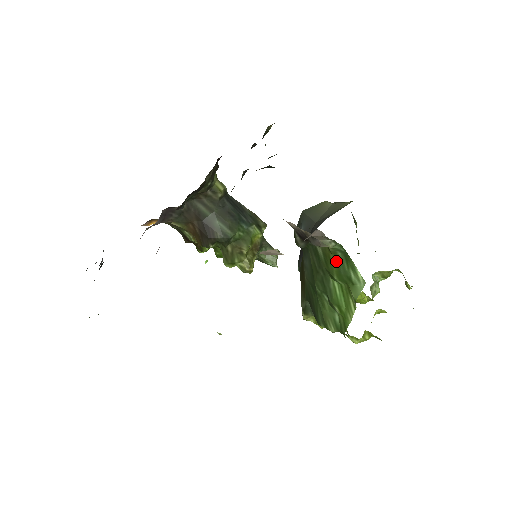
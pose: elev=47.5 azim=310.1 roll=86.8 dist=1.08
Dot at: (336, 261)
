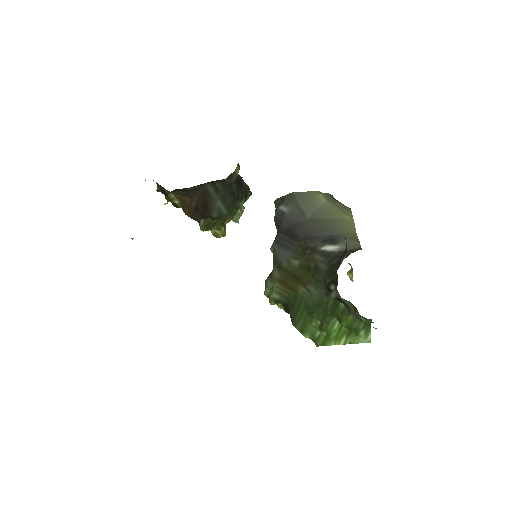
Dot at: (354, 319)
